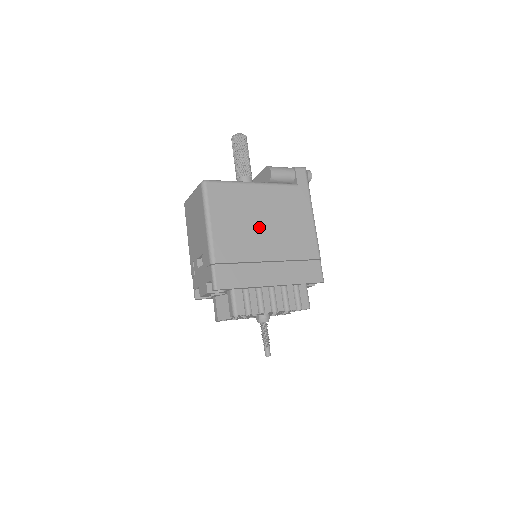
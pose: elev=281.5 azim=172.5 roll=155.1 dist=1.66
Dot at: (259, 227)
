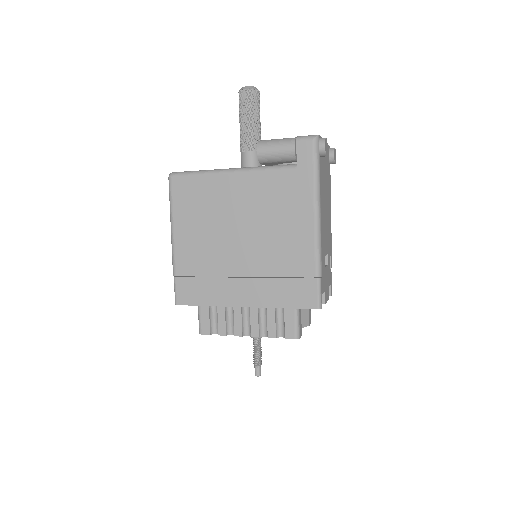
Dot at: (232, 232)
